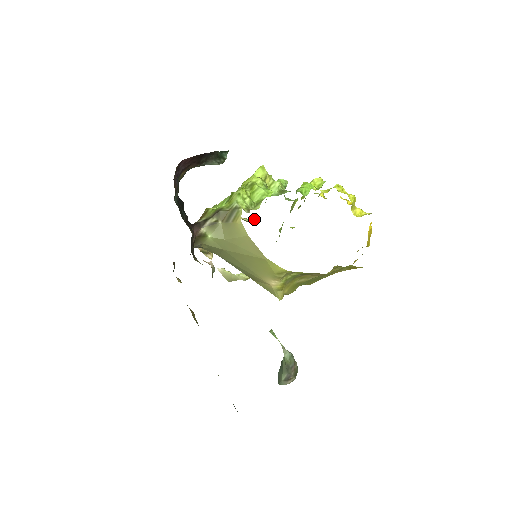
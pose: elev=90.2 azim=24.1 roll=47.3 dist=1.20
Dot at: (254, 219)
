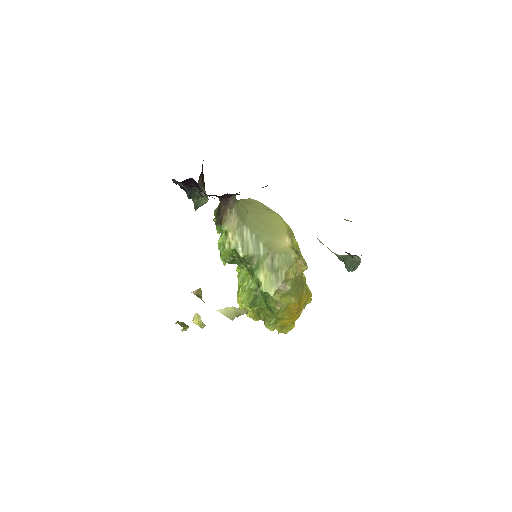
Dot at: (203, 323)
